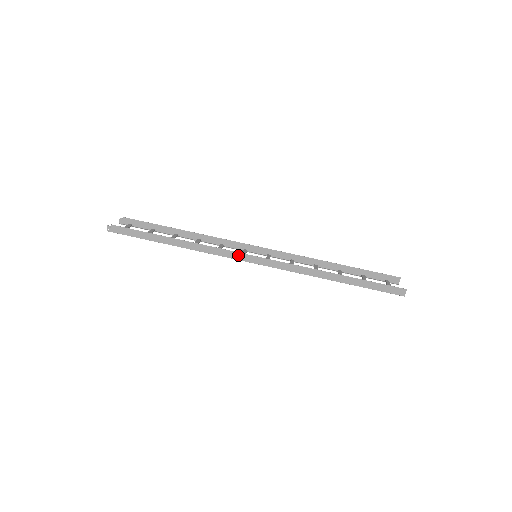
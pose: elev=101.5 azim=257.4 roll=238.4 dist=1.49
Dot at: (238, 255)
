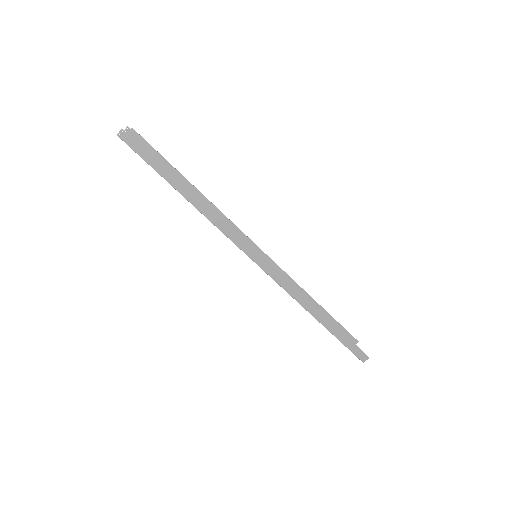
Dot at: (247, 247)
